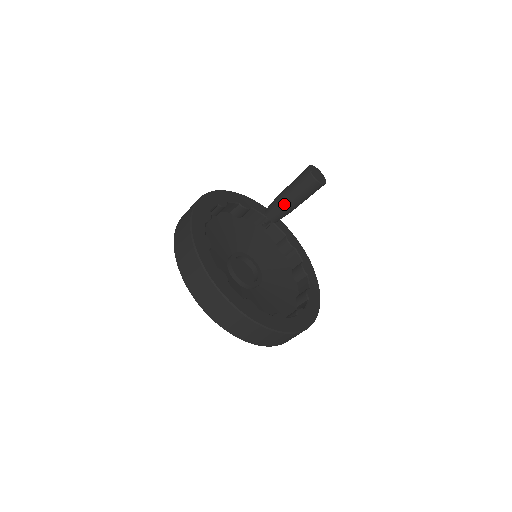
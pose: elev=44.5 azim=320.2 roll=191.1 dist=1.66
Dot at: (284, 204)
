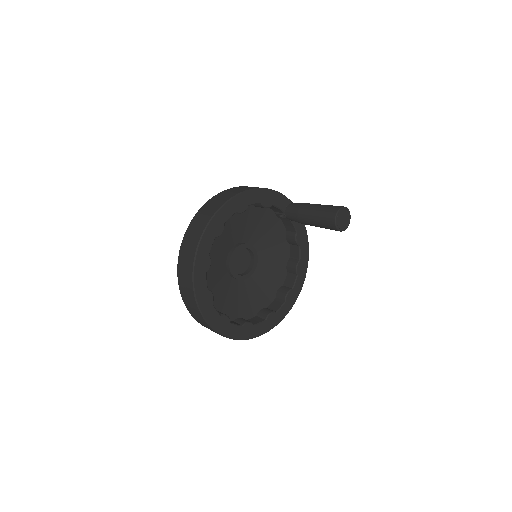
Dot at: (303, 220)
